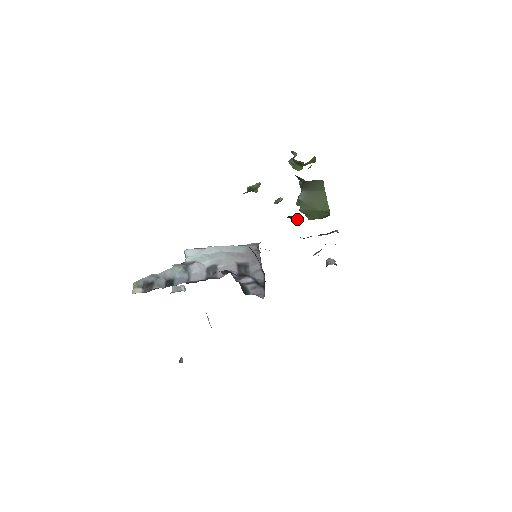
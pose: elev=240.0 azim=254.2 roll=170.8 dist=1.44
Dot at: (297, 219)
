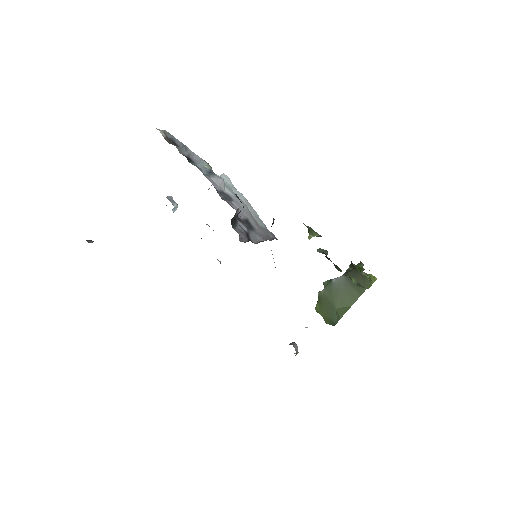
Dot at: occluded
